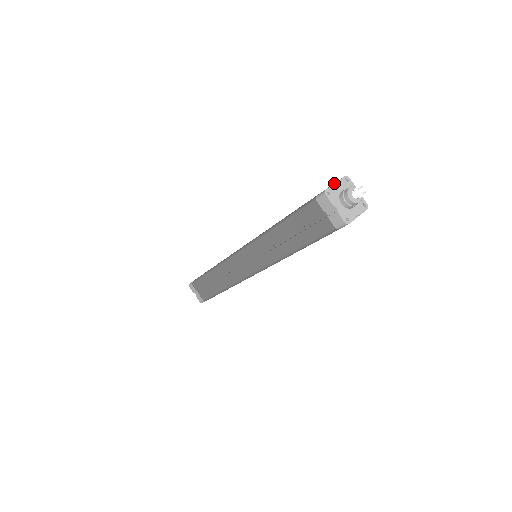
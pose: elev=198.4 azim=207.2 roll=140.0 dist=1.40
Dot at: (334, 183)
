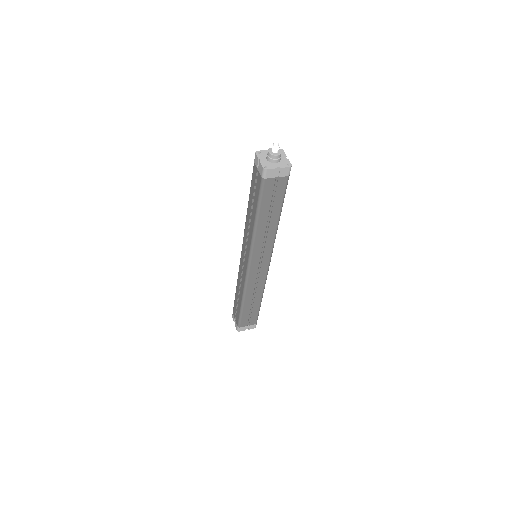
Dot at: (267, 150)
